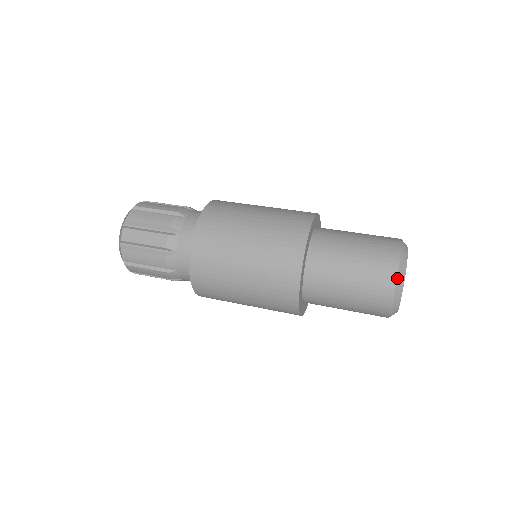
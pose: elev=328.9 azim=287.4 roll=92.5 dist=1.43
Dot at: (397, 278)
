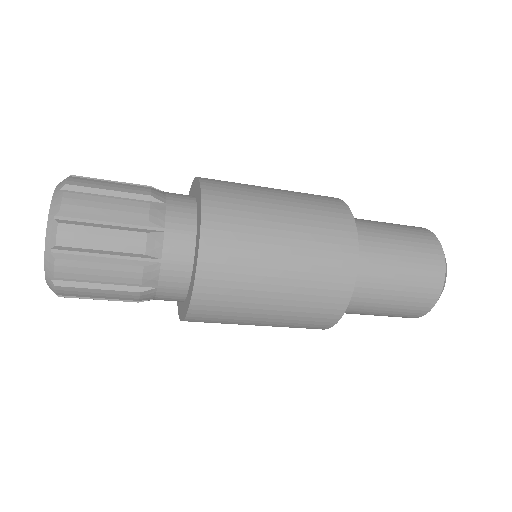
Dot at: occluded
